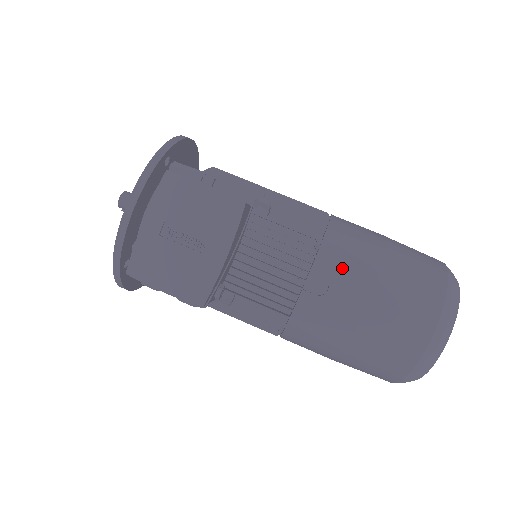
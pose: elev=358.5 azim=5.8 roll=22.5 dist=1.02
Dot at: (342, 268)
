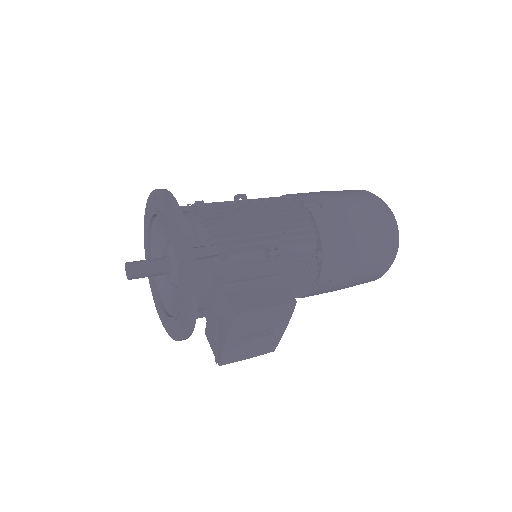
Dot at: (338, 267)
